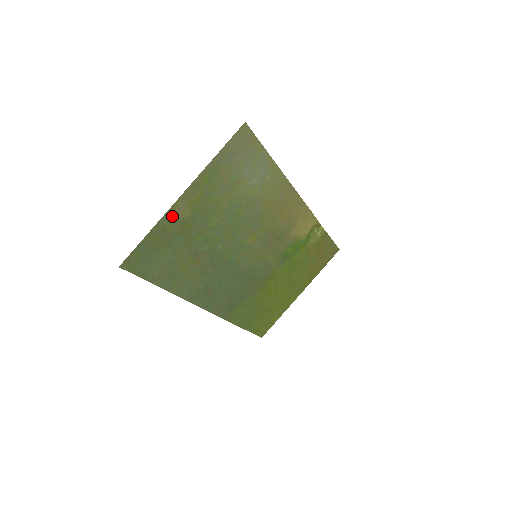
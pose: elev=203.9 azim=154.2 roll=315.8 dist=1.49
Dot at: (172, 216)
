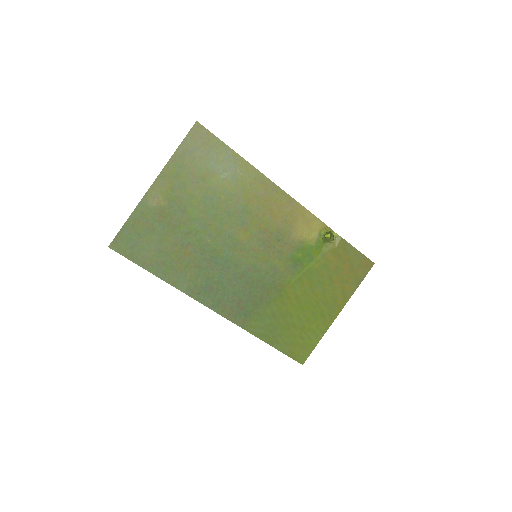
Dot at: (148, 204)
